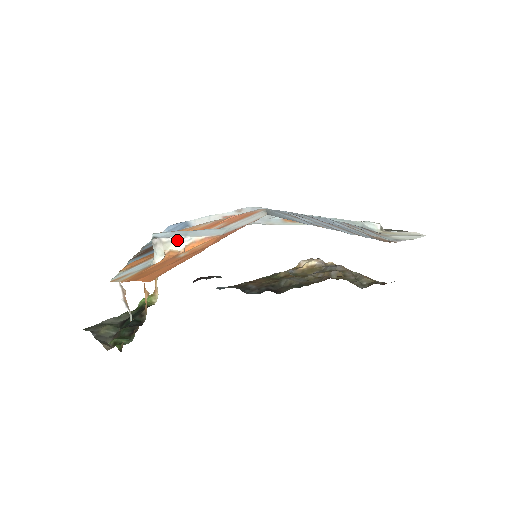
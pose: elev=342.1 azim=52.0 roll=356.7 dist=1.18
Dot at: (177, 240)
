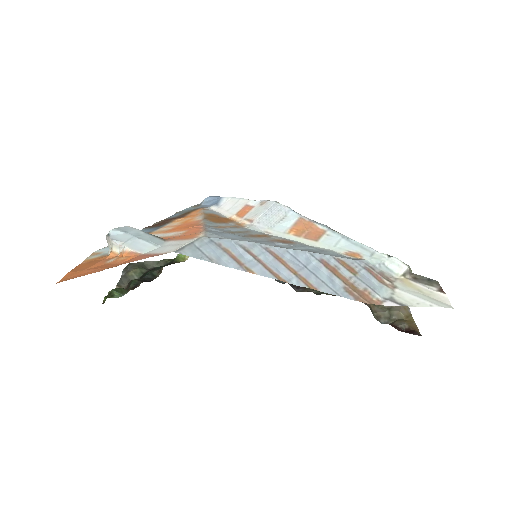
Dot at: (117, 244)
